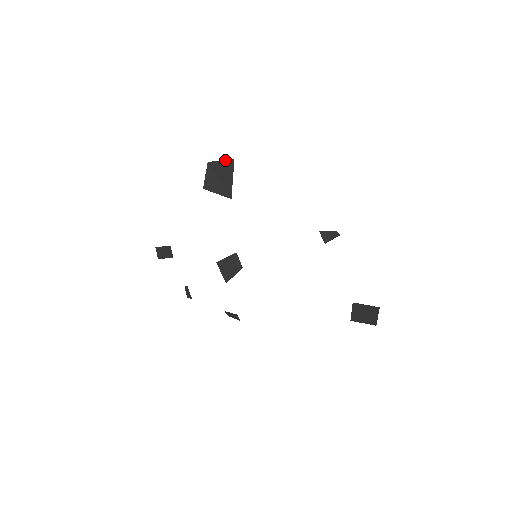
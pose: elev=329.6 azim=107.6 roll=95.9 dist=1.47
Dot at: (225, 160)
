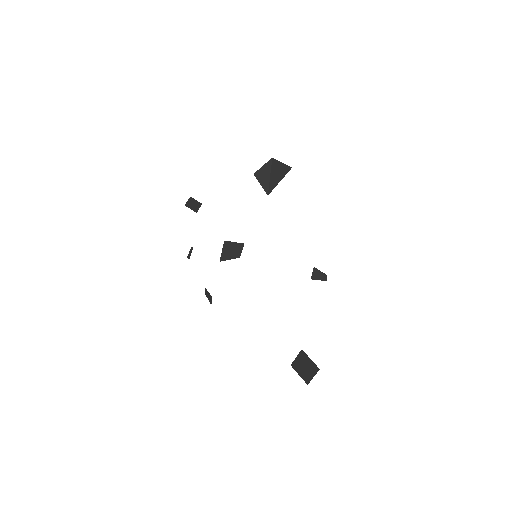
Dot at: (285, 164)
